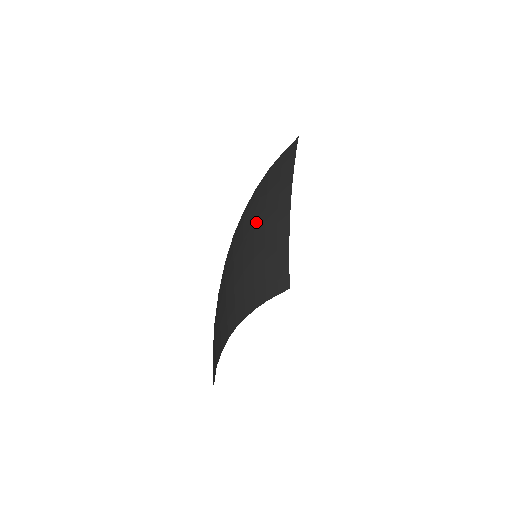
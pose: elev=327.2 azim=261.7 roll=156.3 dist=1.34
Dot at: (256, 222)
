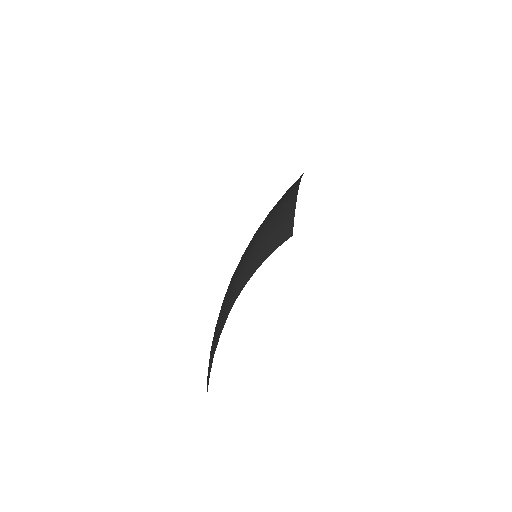
Dot at: (258, 233)
